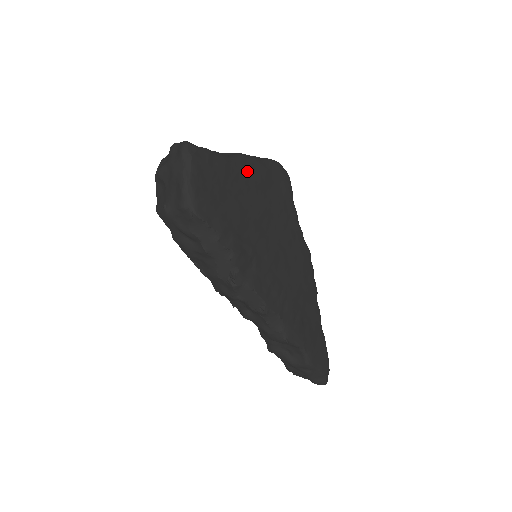
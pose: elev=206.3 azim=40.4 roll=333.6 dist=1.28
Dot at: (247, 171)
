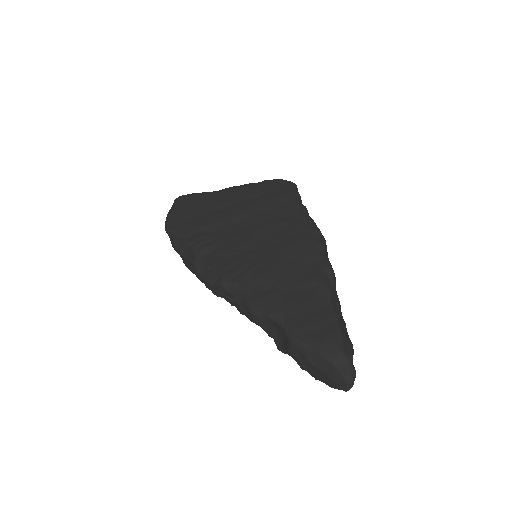
Dot at: (231, 193)
